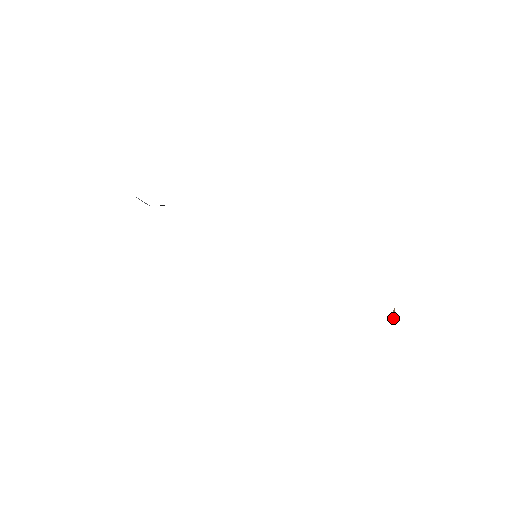
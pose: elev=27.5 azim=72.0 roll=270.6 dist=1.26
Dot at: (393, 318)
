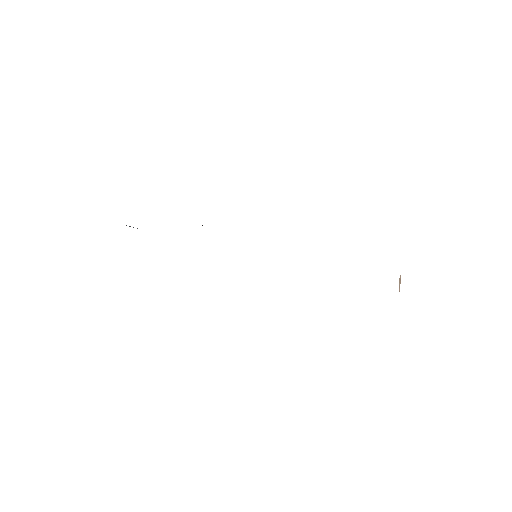
Dot at: (399, 285)
